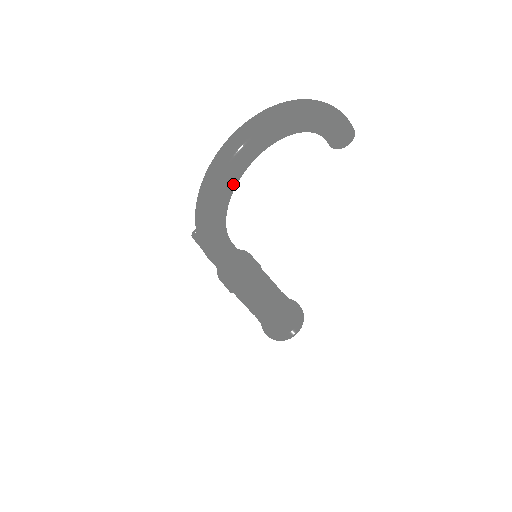
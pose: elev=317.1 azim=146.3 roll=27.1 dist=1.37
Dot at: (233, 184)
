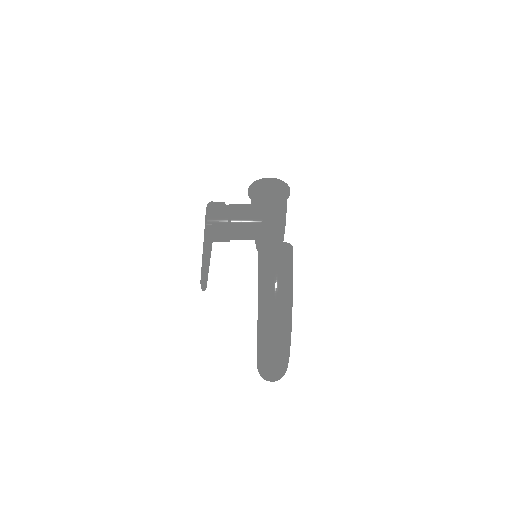
Dot at: occluded
